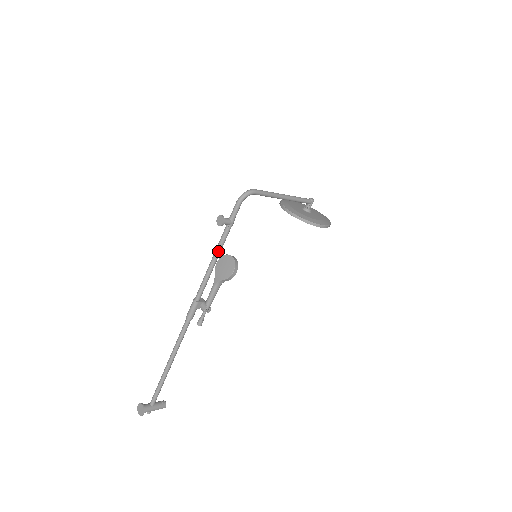
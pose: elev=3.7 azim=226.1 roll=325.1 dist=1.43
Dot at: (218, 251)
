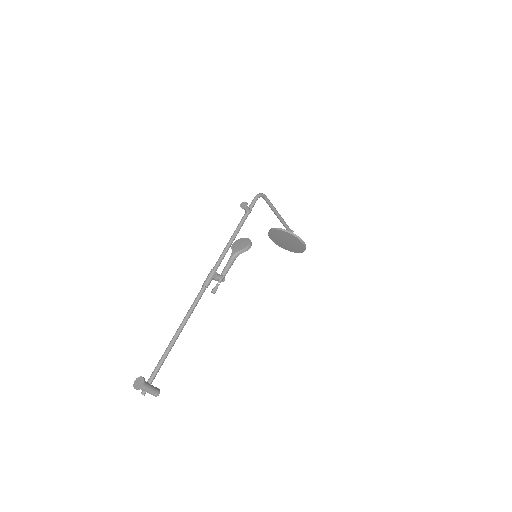
Dot at: (237, 230)
